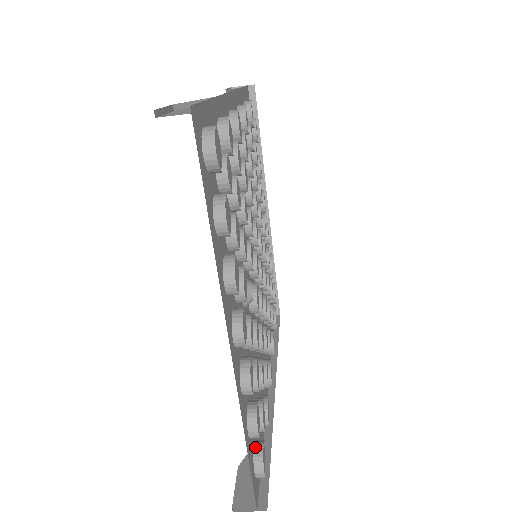
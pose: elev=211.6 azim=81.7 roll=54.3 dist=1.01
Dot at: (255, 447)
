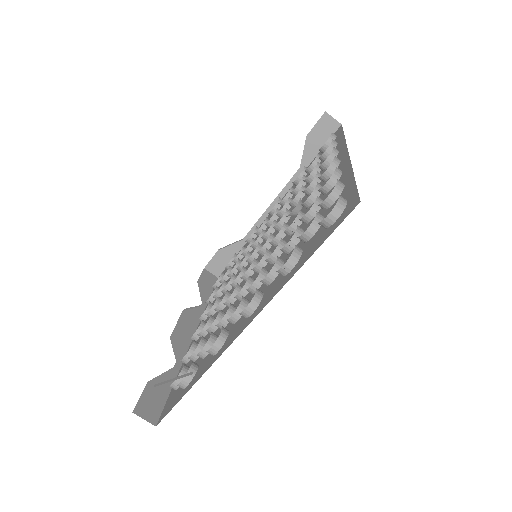
Dot at: occluded
